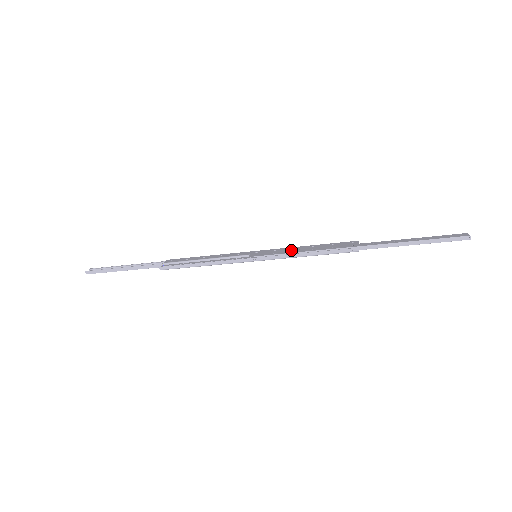
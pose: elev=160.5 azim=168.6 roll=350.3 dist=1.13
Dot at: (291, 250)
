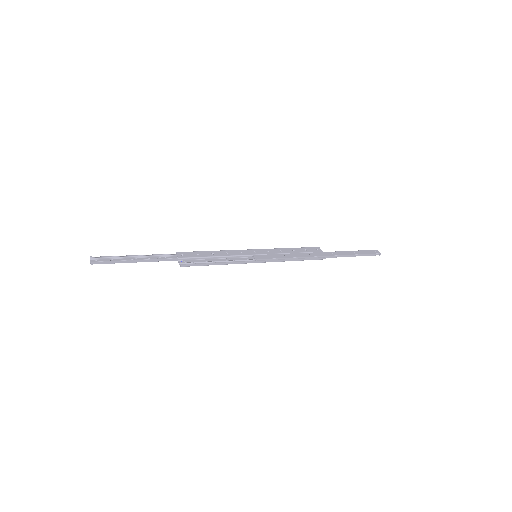
Dot at: (282, 254)
